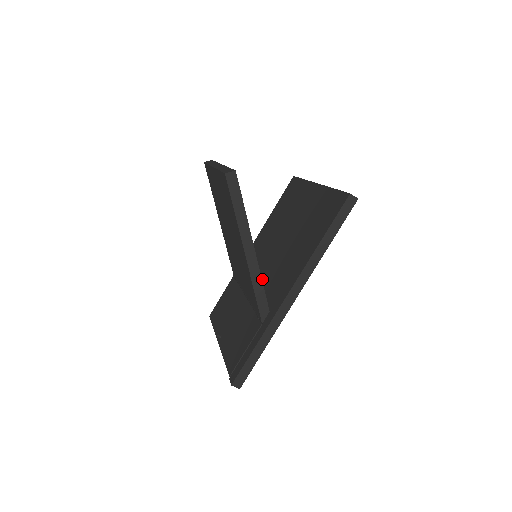
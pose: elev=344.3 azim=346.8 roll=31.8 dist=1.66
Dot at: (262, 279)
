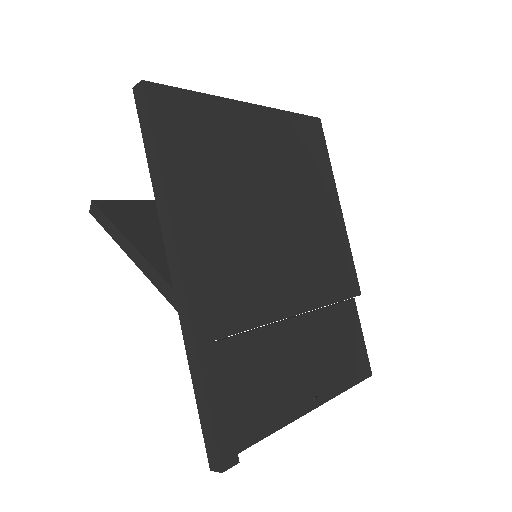
Dot at: occluded
